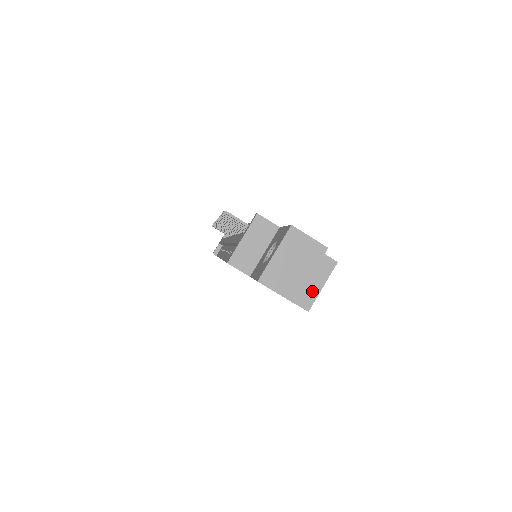
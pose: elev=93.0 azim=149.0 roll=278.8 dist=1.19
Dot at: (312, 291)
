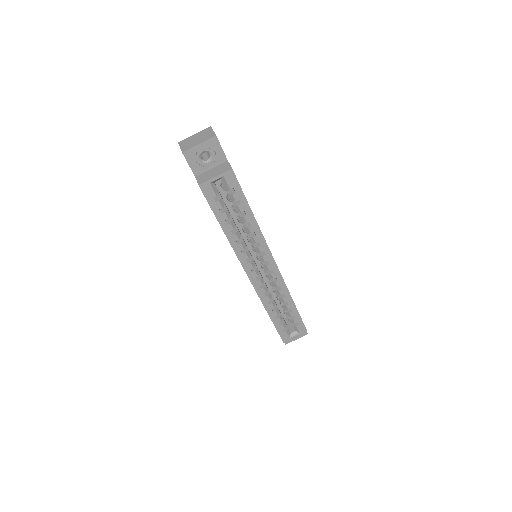
Dot at: (209, 177)
